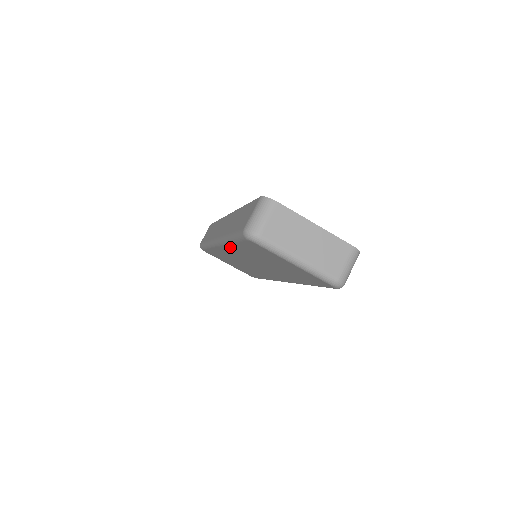
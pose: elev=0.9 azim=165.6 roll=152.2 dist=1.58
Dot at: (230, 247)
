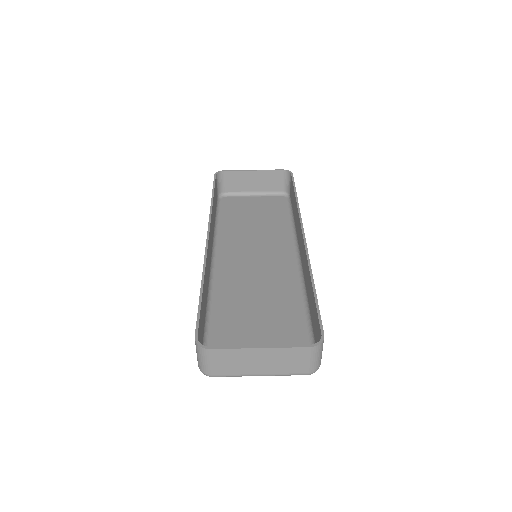
Dot at: (218, 291)
